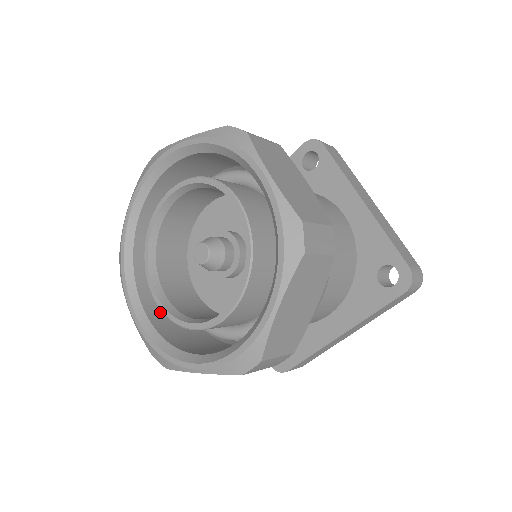
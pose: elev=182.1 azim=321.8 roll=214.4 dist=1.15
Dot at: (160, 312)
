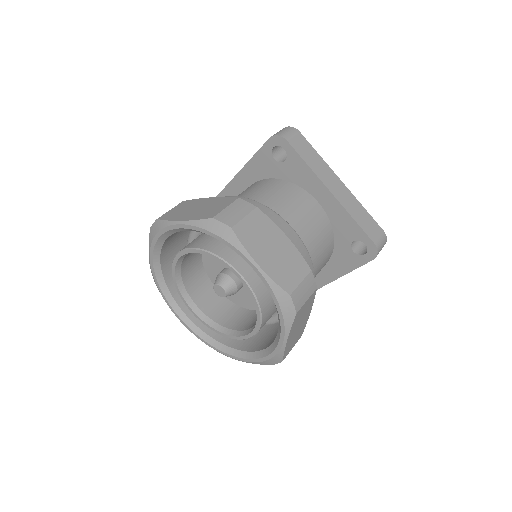
Dot at: occluded
